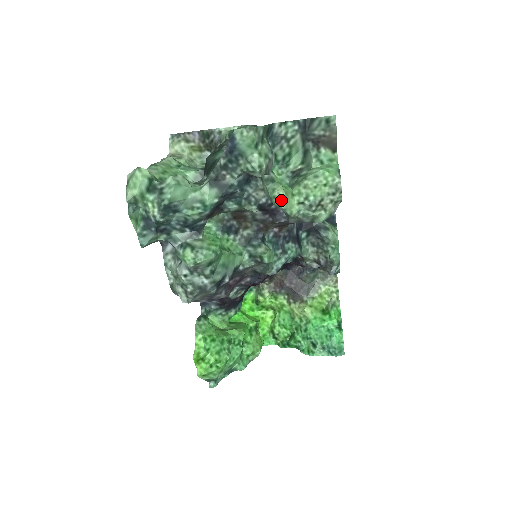
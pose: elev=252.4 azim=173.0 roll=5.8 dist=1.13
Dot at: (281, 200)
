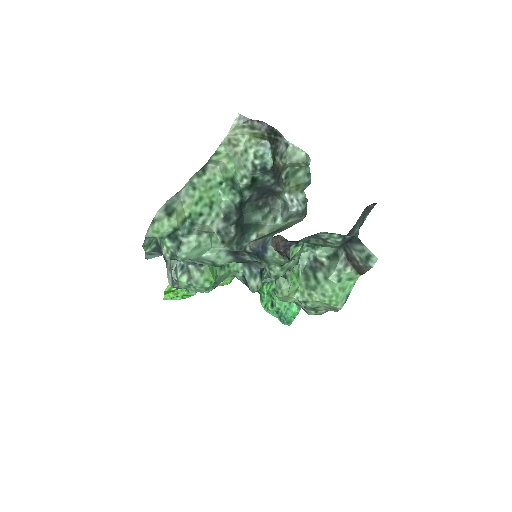
Dot at: (281, 297)
